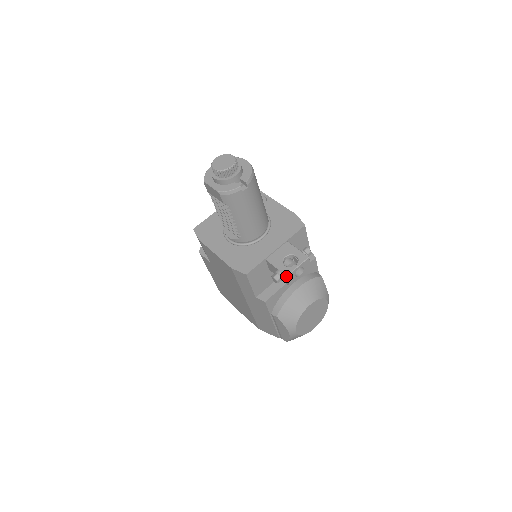
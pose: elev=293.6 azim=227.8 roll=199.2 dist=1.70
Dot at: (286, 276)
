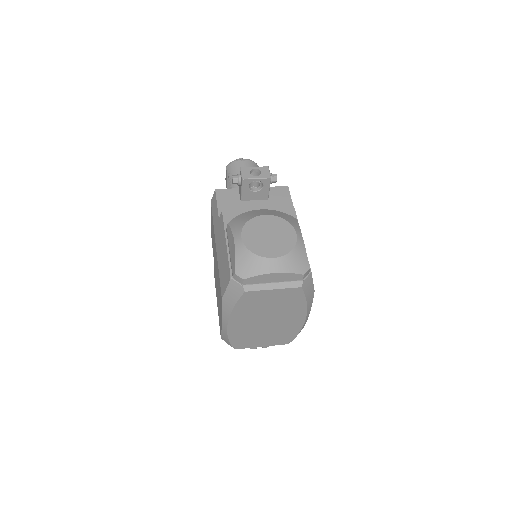
Dot at: (240, 168)
